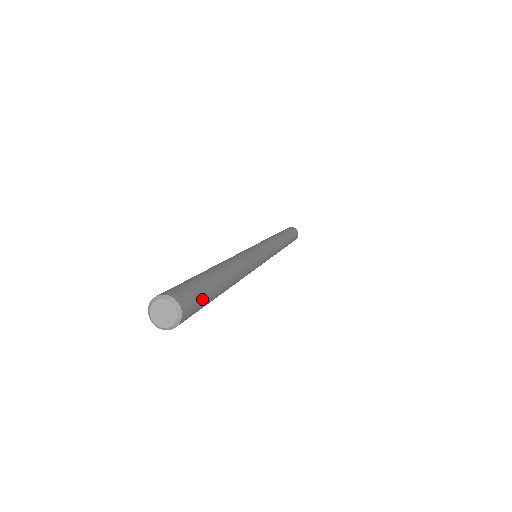
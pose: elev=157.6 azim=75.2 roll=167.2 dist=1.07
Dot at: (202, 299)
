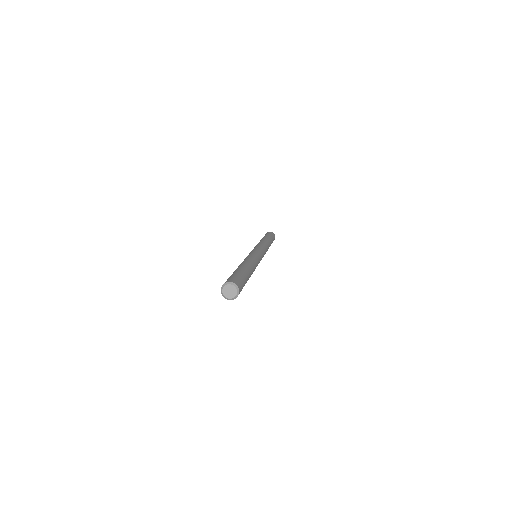
Dot at: (244, 285)
